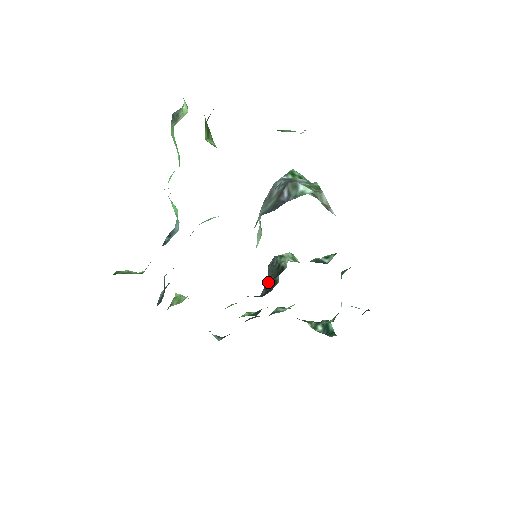
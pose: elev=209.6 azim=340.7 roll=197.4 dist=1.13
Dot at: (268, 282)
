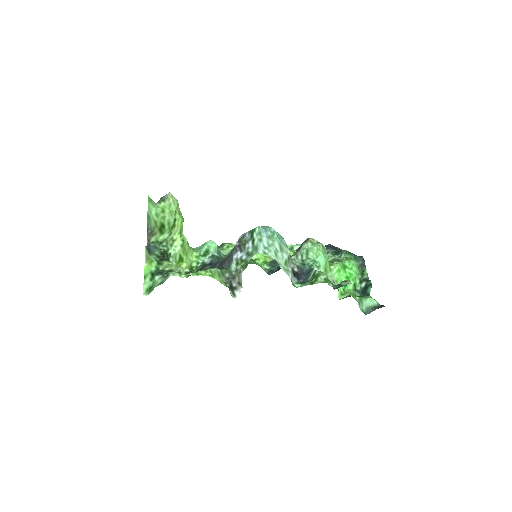
Dot at: occluded
